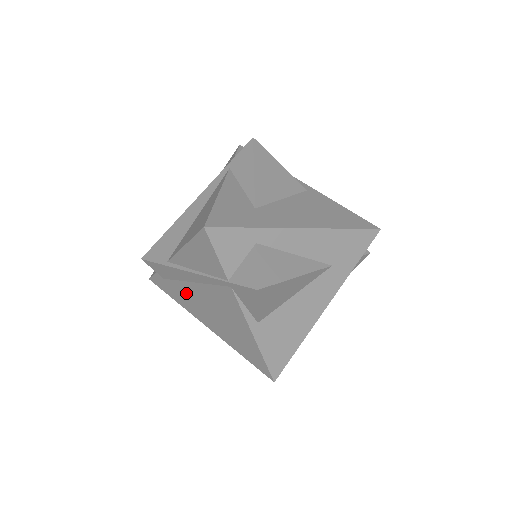
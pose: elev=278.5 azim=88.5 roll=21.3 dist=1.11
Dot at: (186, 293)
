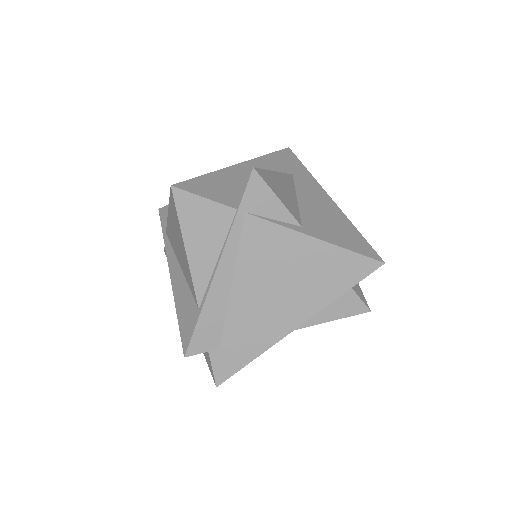
Dot at: (244, 319)
